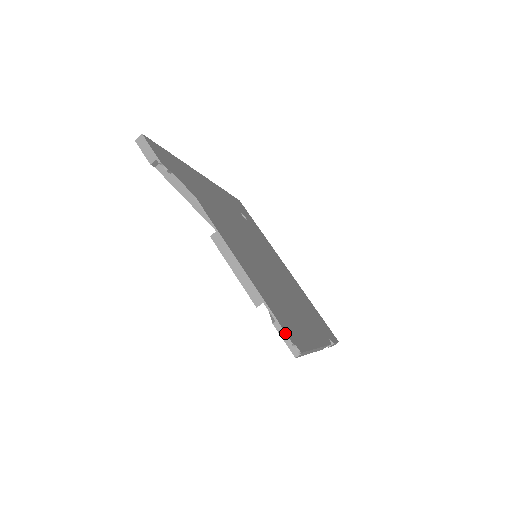
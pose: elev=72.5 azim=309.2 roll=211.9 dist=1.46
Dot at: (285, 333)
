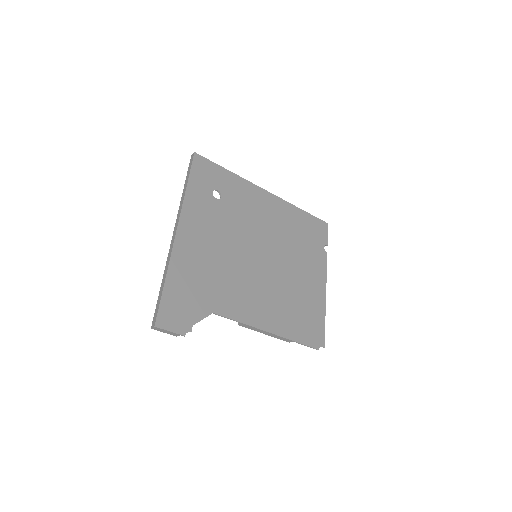
Dot at: (313, 348)
